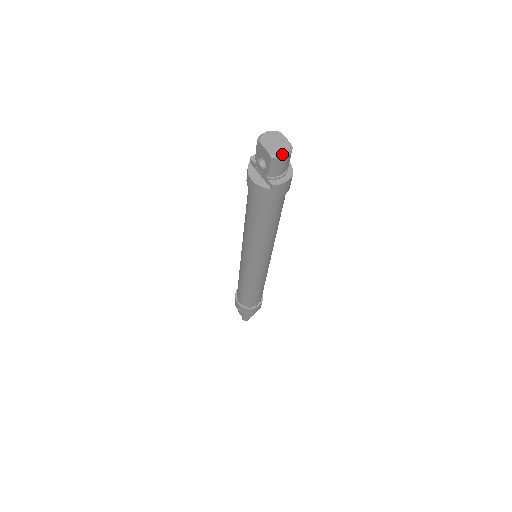
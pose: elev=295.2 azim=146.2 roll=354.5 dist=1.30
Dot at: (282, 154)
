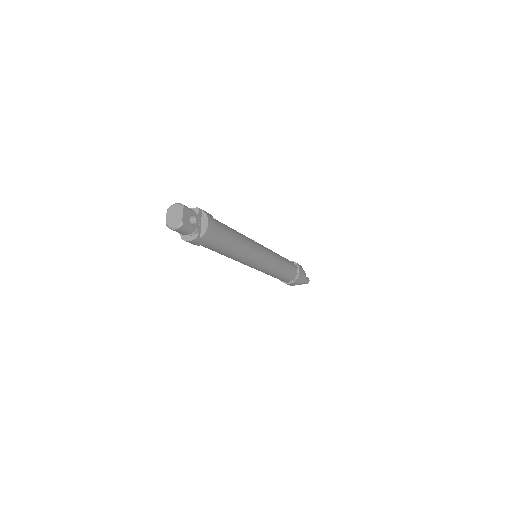
Dot at: (172, 227)
